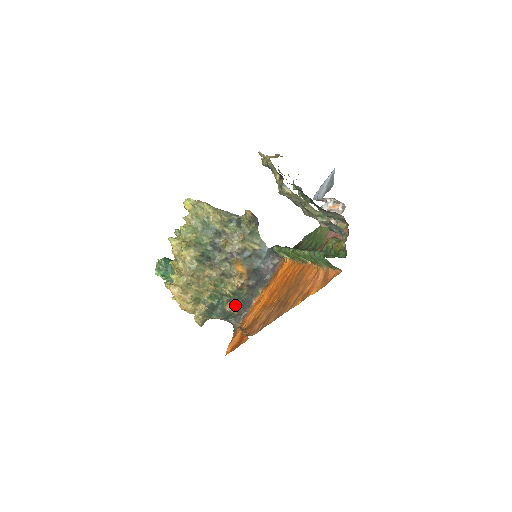
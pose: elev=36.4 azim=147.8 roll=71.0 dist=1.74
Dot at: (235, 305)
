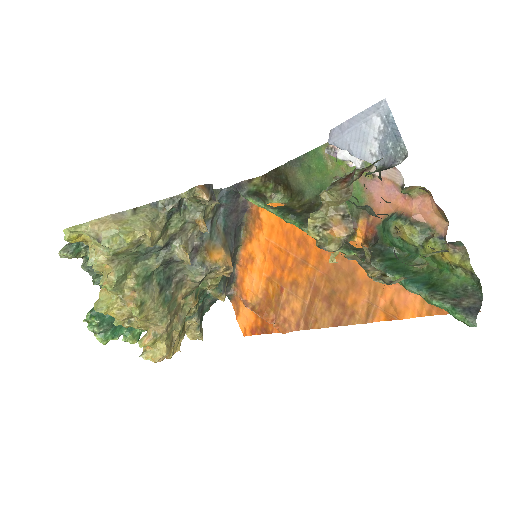
Dot at: (225, 286)
